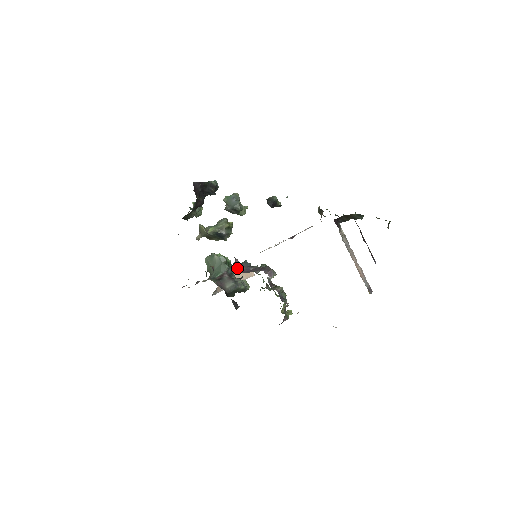
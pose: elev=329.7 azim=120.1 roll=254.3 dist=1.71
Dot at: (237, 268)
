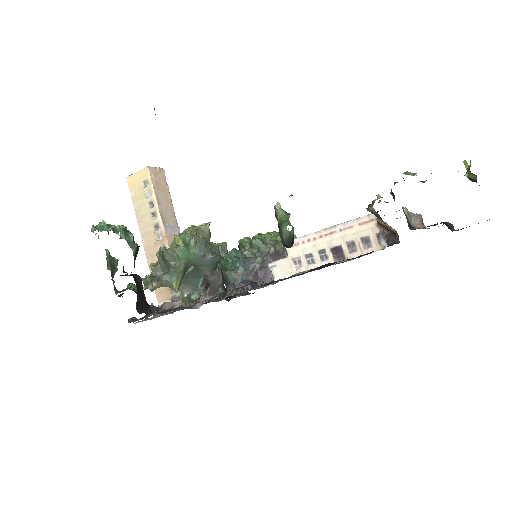
Dot at: (158, 204)
